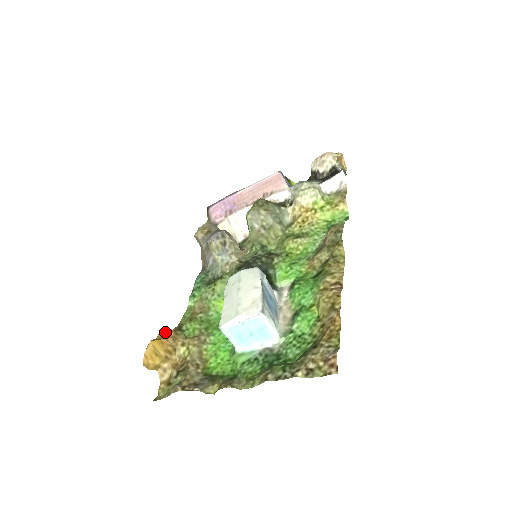
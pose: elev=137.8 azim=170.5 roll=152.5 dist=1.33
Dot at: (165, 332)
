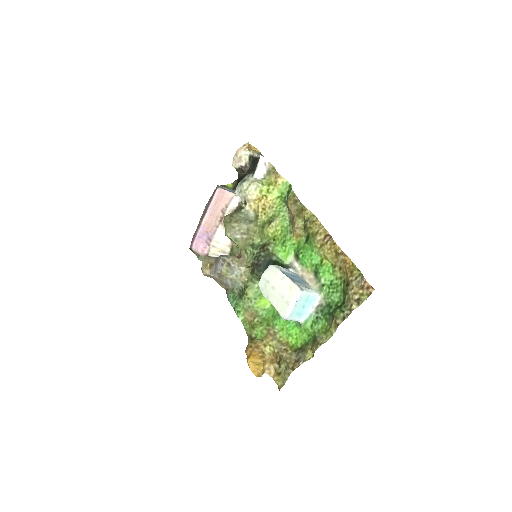
Dot at: (248, 348)
